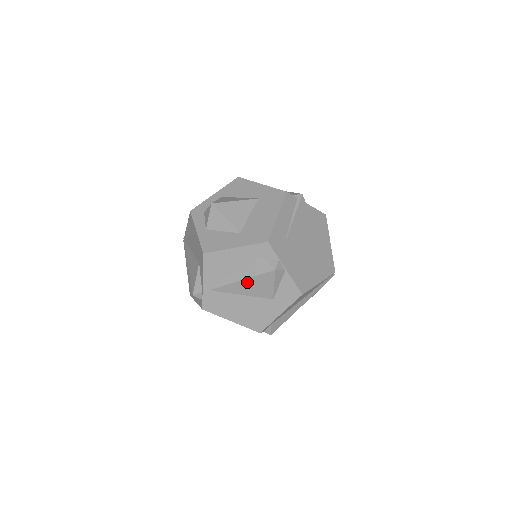
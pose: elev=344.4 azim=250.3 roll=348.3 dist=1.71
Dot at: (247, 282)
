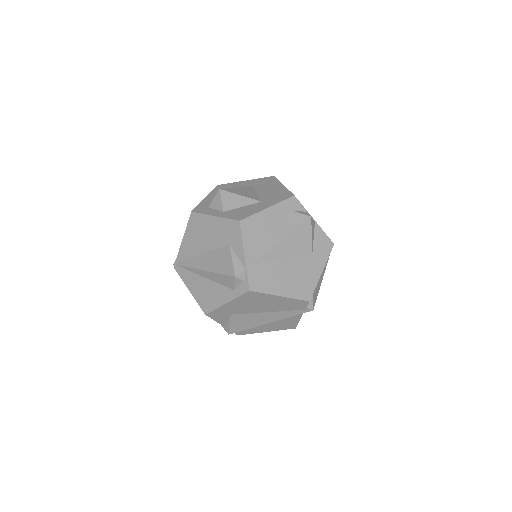
Dot at: (288, 240)
